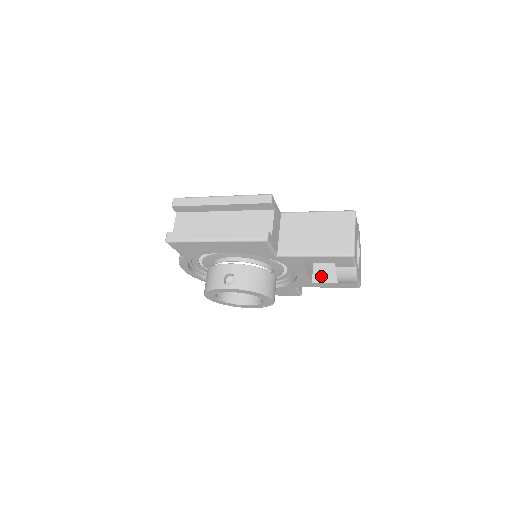
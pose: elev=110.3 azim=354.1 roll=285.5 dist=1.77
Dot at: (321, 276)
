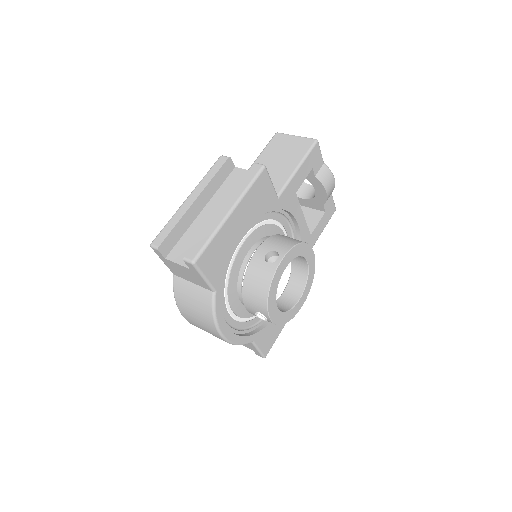
Dot at: (308, 226)
